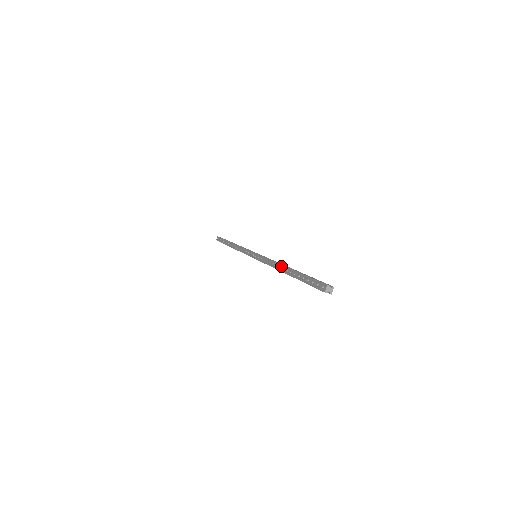
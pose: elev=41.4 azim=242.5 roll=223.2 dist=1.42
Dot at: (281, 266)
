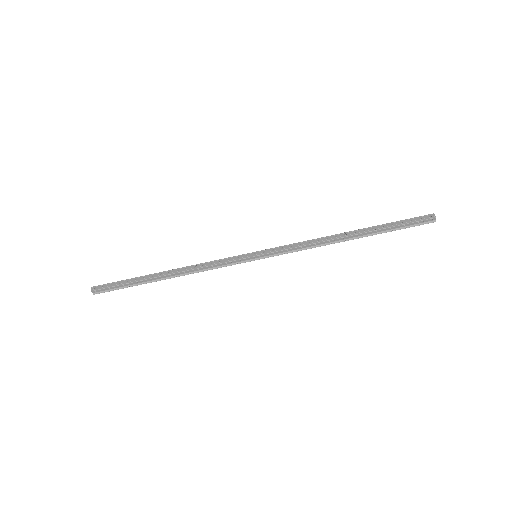
Dot at: (339, 234)
